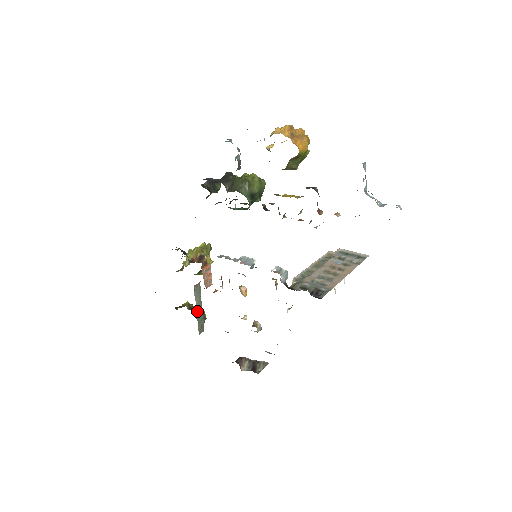
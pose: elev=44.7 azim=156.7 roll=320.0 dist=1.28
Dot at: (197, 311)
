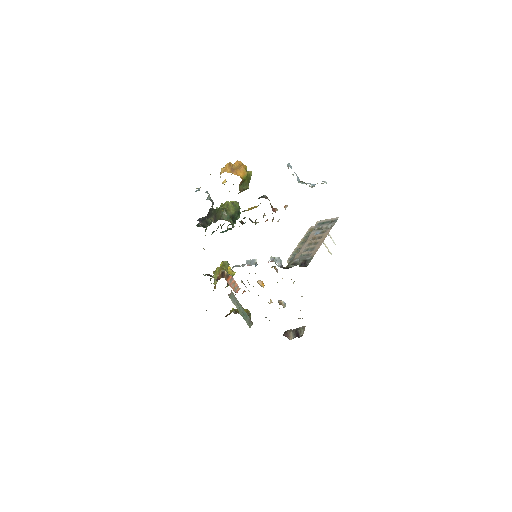
Dot at: (240, 312)
